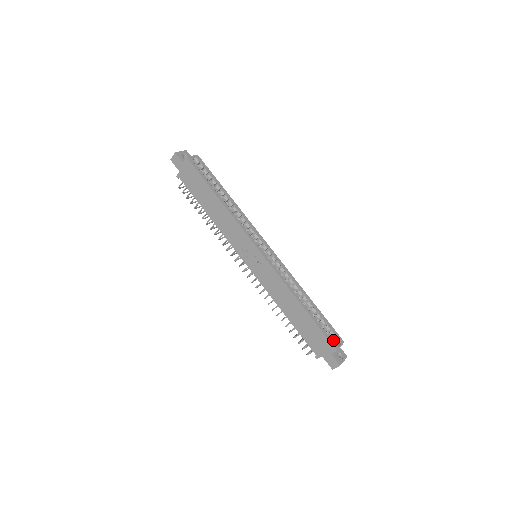
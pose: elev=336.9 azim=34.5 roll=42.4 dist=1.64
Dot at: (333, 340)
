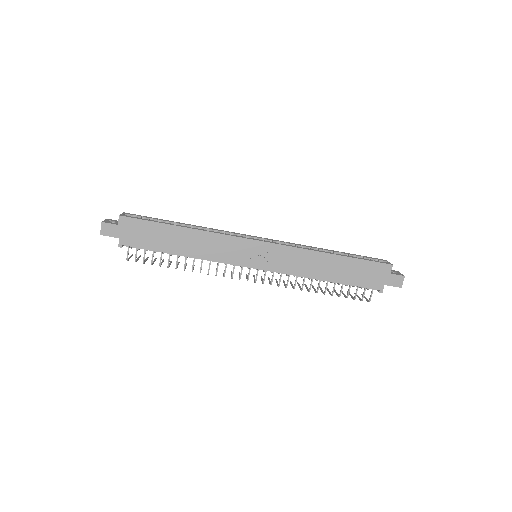
Dot at: (381, 262)
